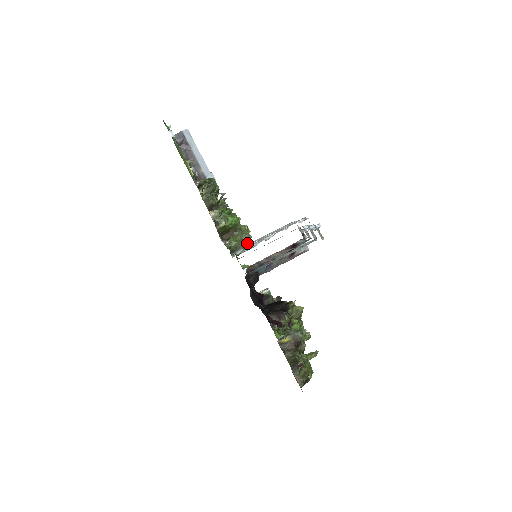
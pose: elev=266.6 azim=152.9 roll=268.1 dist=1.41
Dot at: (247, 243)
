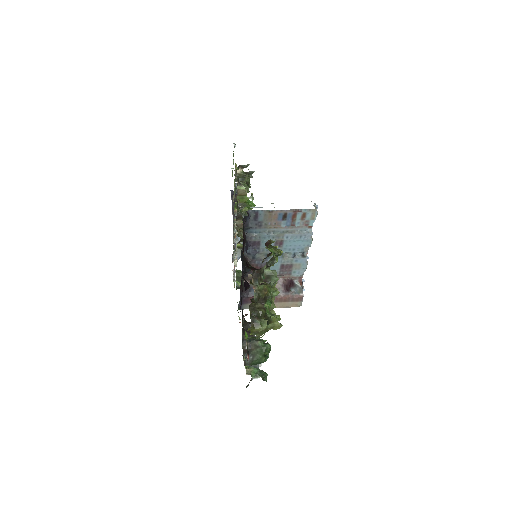
Dot at: occluded
